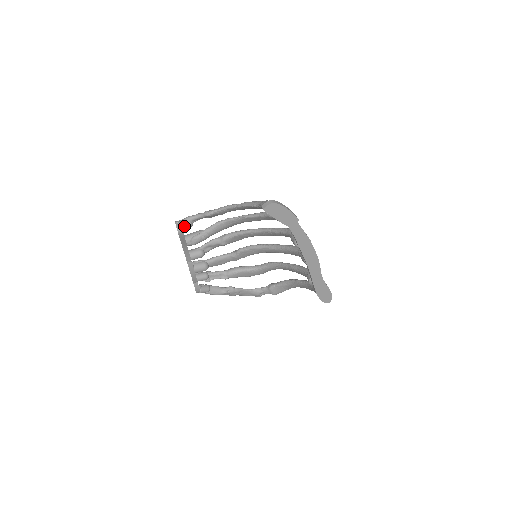
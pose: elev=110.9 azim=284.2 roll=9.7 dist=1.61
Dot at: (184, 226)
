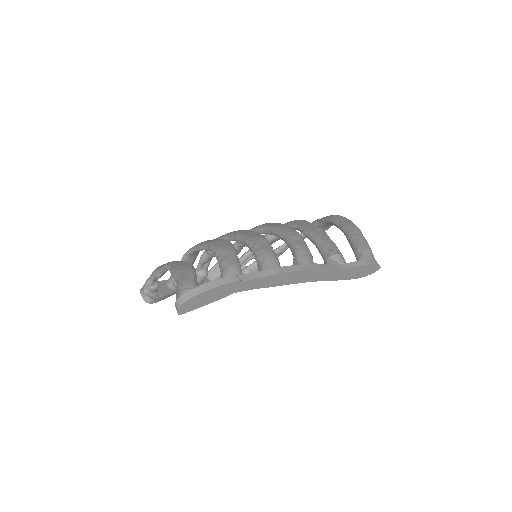
Dot at: (150, 293)
